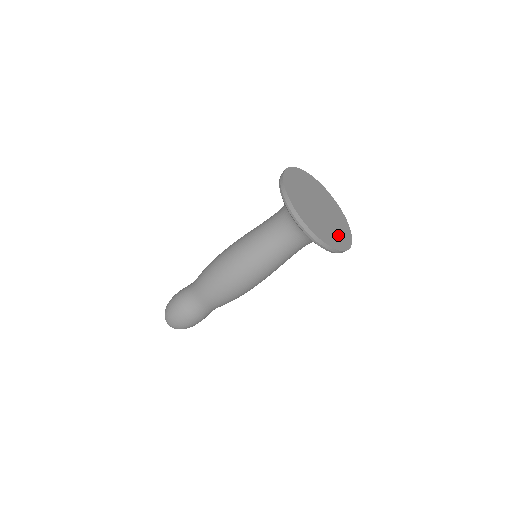
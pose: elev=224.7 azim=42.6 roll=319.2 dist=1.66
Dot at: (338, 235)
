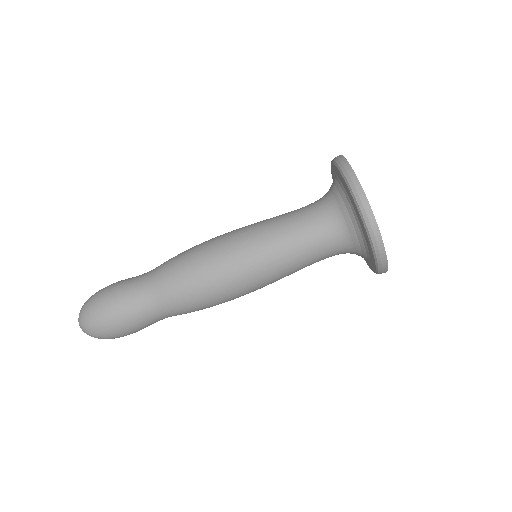
Dot at: occluded
